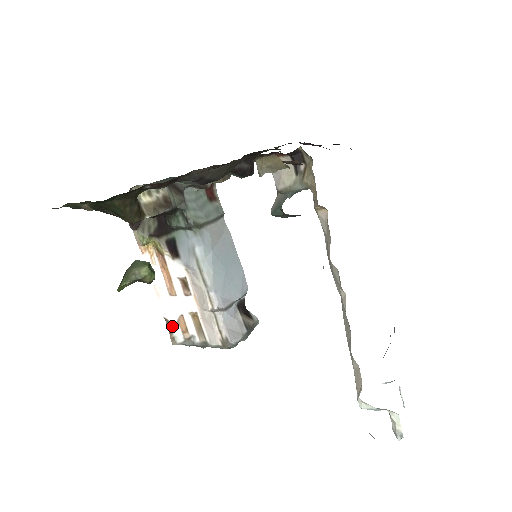
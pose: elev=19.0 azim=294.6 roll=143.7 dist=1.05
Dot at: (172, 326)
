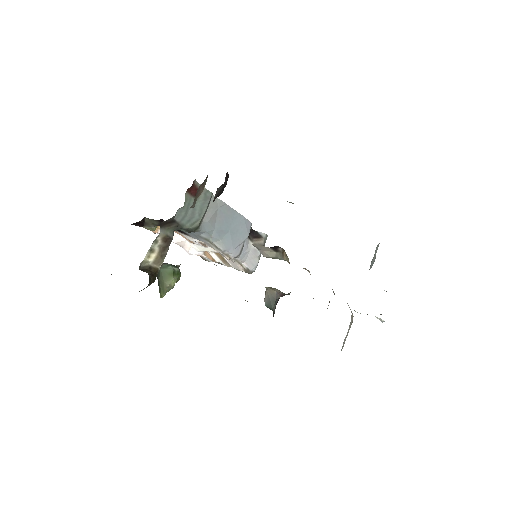
Dot at: (201, 256)
